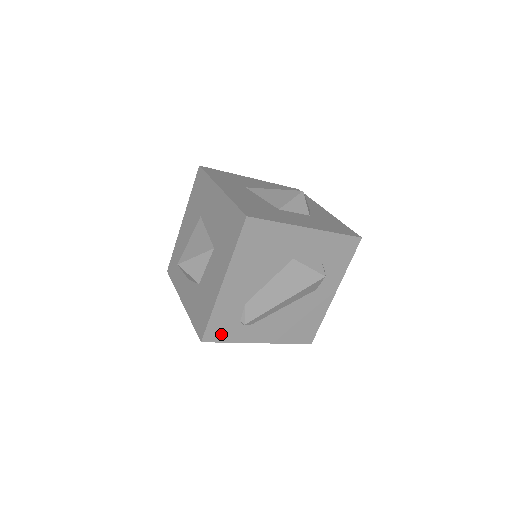
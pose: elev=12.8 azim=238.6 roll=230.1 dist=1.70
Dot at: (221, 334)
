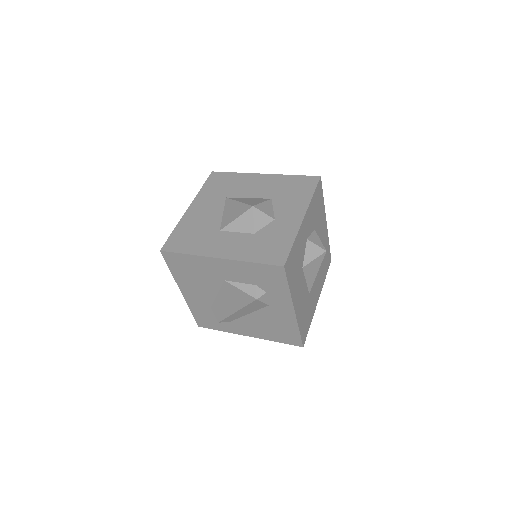
Dot at: (209, 324)
